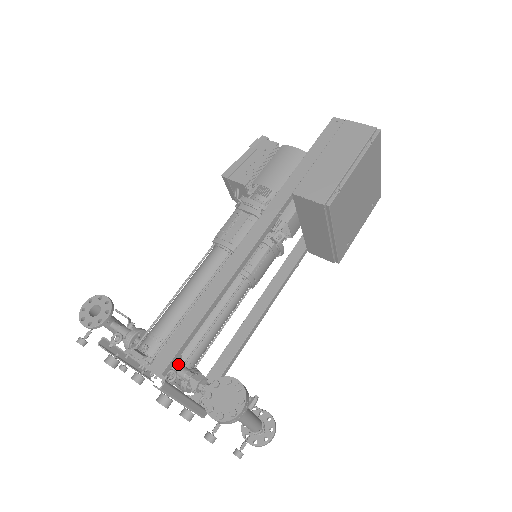
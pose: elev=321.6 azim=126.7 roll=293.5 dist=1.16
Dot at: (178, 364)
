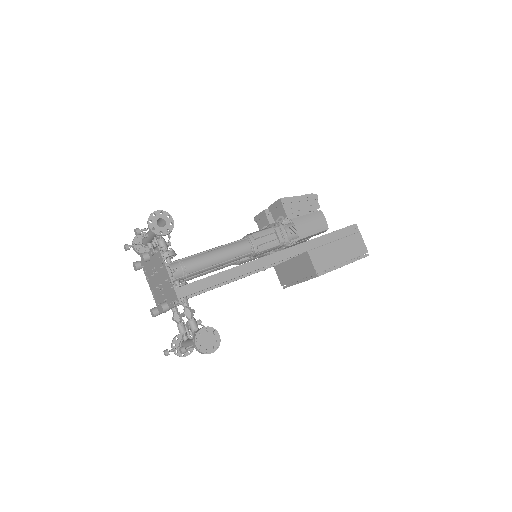
Dot at: occluded
